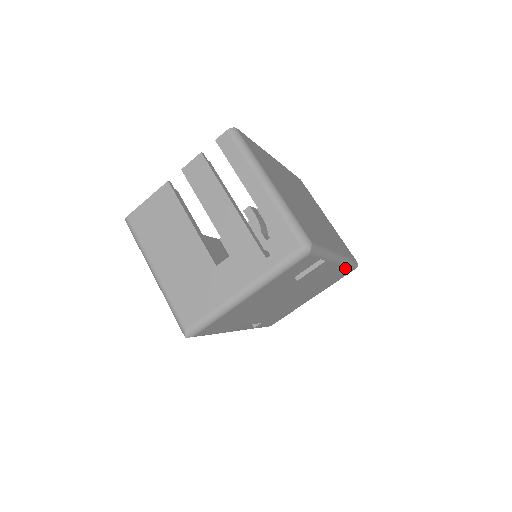
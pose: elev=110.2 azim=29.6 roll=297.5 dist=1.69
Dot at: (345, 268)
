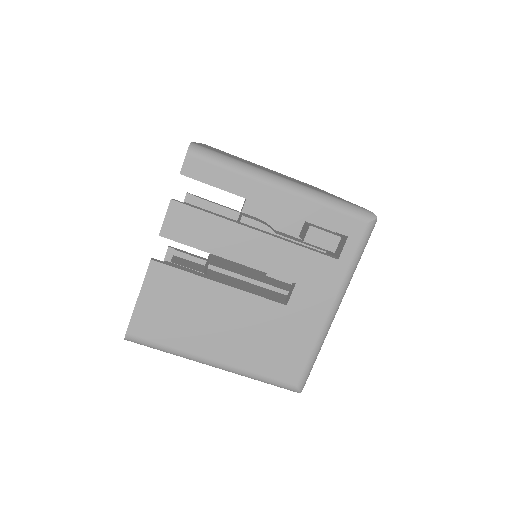
Dot at: occluded
